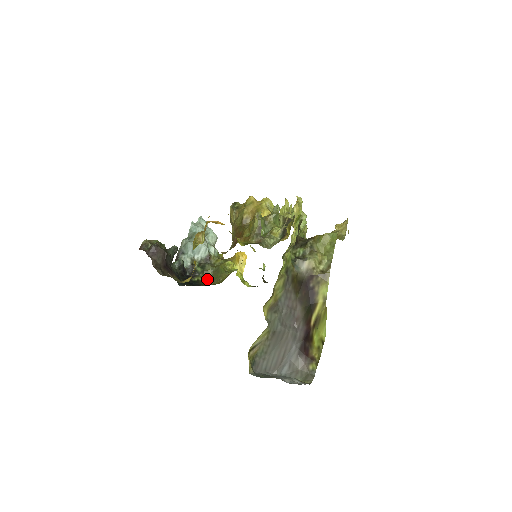
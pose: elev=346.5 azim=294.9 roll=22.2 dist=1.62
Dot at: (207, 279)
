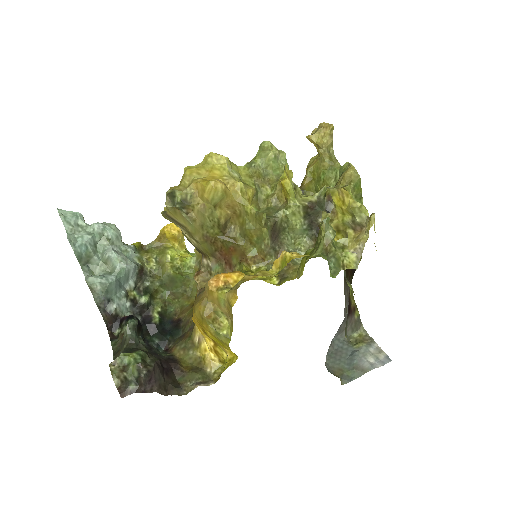
Dot at: (164, 300)
